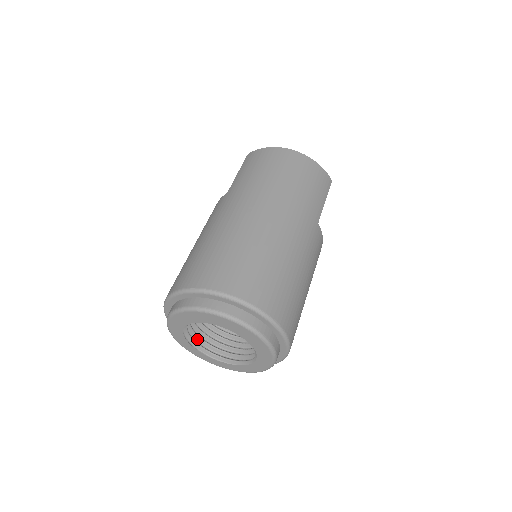
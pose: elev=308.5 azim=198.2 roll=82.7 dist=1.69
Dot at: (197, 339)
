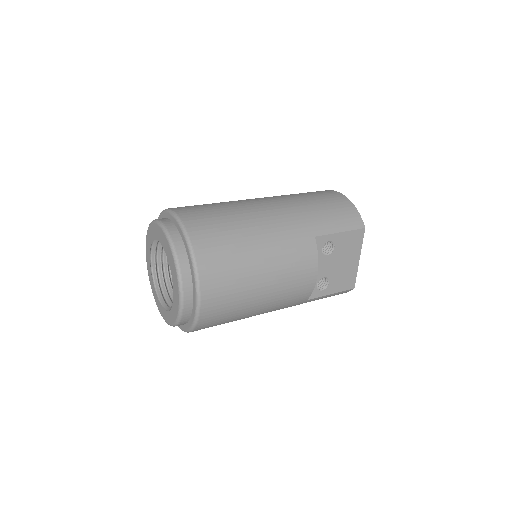
Dot at: (162, 284)
